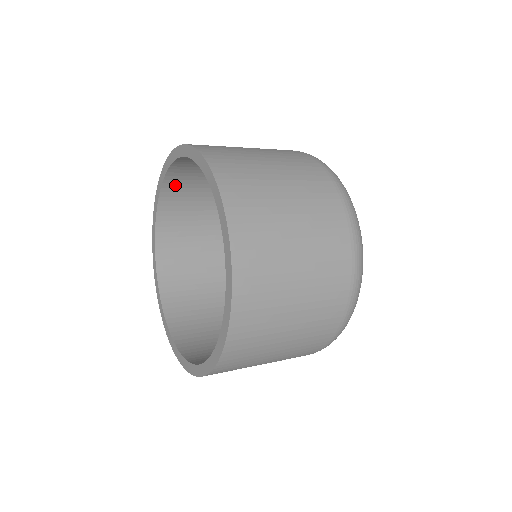
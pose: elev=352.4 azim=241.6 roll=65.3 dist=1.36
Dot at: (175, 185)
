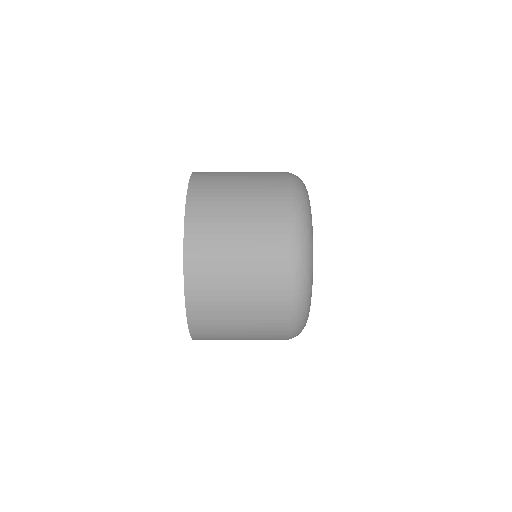
Dot at: occluded
